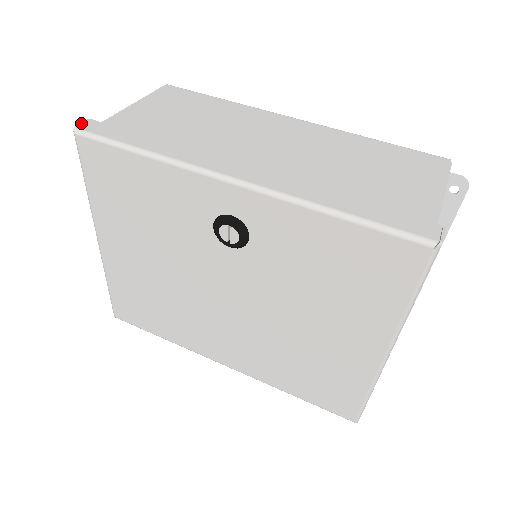
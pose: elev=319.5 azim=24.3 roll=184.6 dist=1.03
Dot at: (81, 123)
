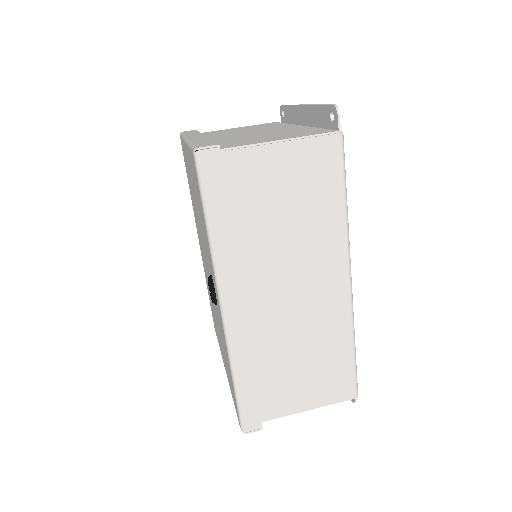
Dot at: (207, 147)
